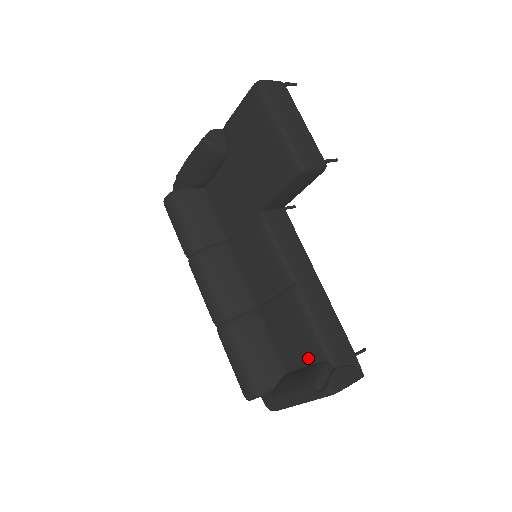
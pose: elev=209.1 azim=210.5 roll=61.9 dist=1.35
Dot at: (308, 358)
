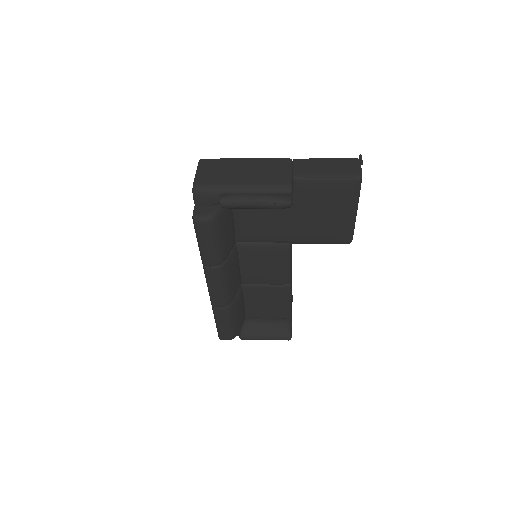
Dot at: (274, 315)
